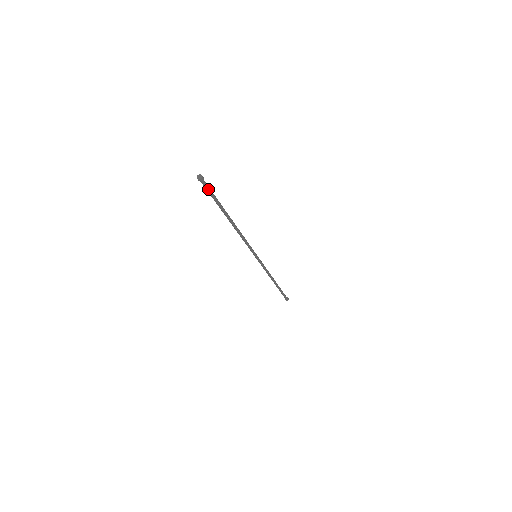
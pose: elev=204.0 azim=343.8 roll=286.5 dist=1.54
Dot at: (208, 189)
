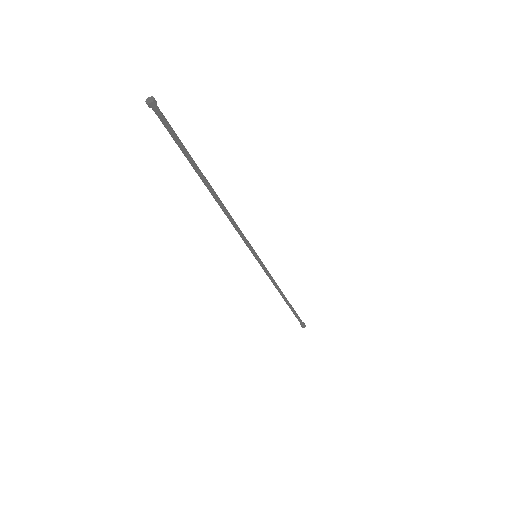
Dot at: (166, 126)
